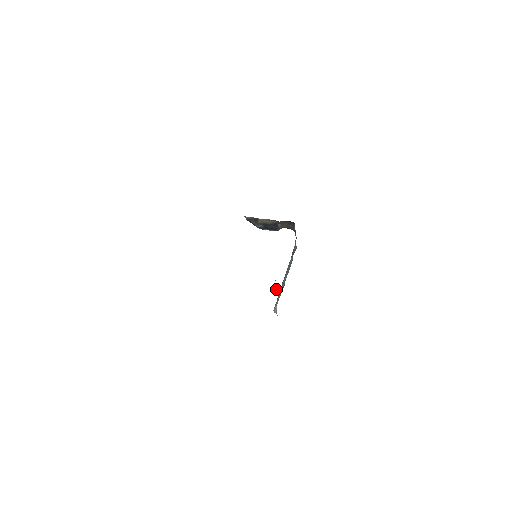
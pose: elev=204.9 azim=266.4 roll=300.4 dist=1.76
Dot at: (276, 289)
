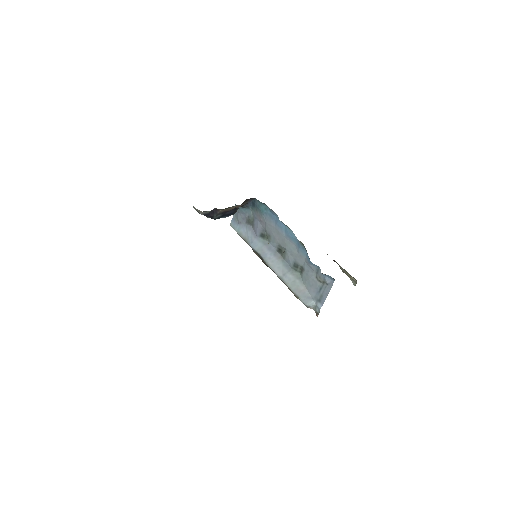
Dot at: (328, 284)
